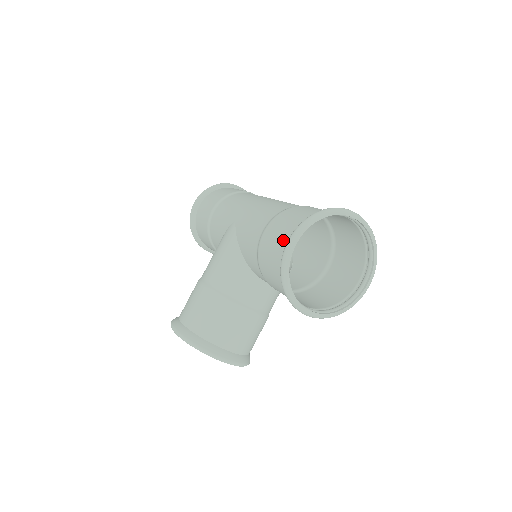
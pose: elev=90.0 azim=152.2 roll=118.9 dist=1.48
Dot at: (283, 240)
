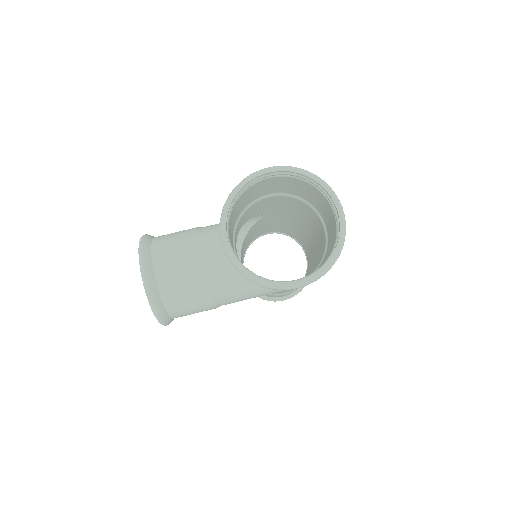
Dot at: (268, 180)
